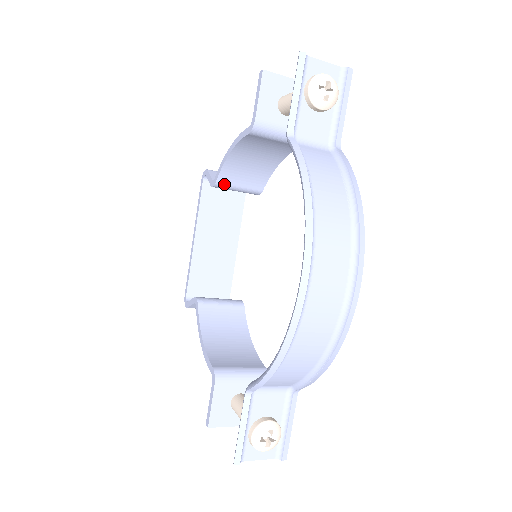
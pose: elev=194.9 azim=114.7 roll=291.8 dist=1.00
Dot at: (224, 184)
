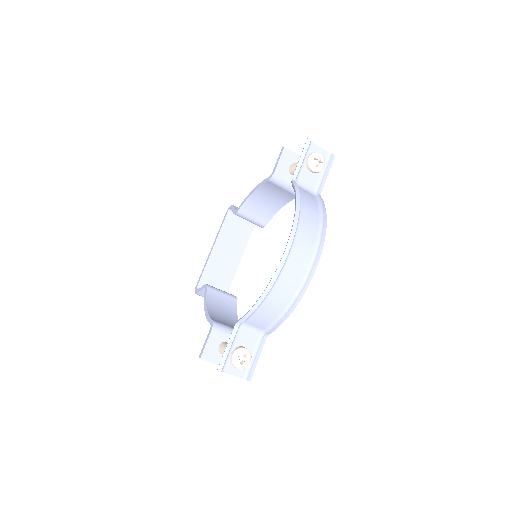
Dot at: (243, 214)
